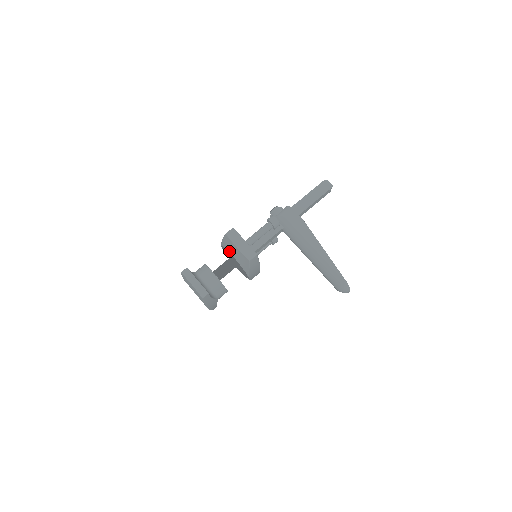
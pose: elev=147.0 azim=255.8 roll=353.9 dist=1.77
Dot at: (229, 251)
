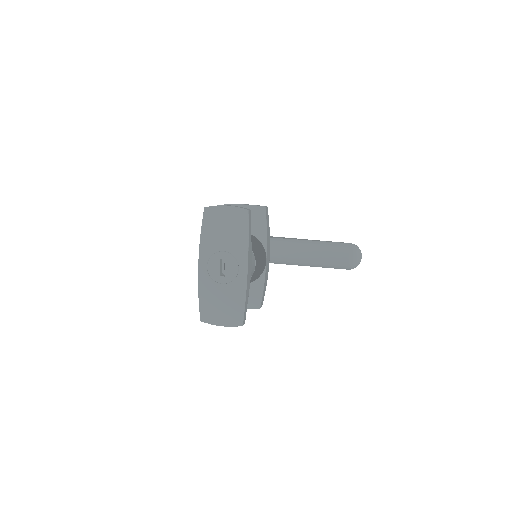
Dot at: occluded
